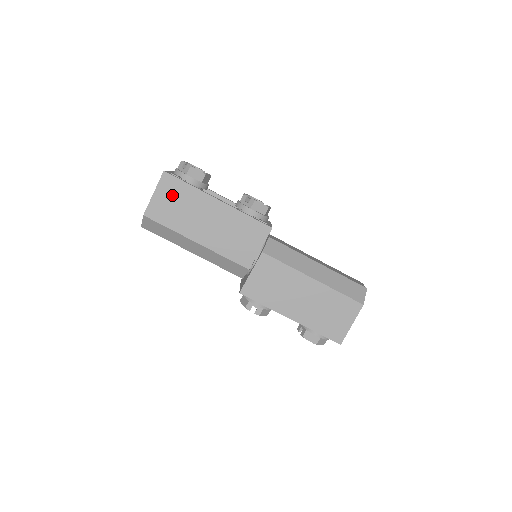
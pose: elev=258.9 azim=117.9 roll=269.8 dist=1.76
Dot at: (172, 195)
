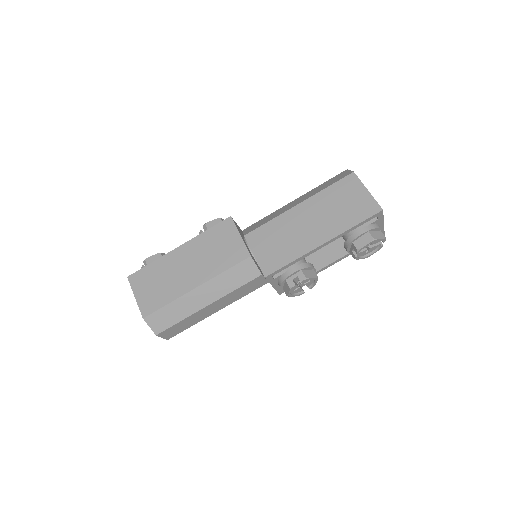
Dot at: (147, 283)
